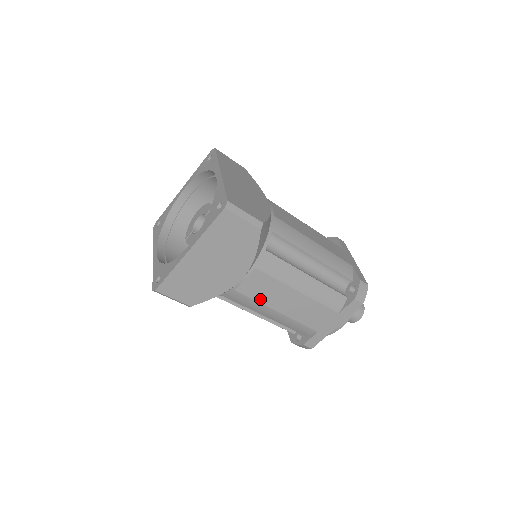
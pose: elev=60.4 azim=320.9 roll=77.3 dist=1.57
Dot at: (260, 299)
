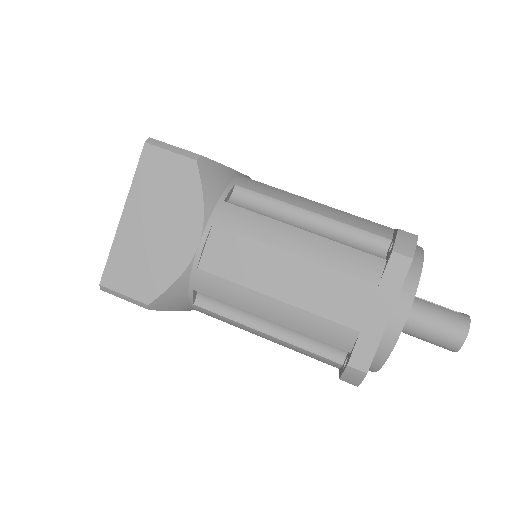
Dot at: (239, 278)
